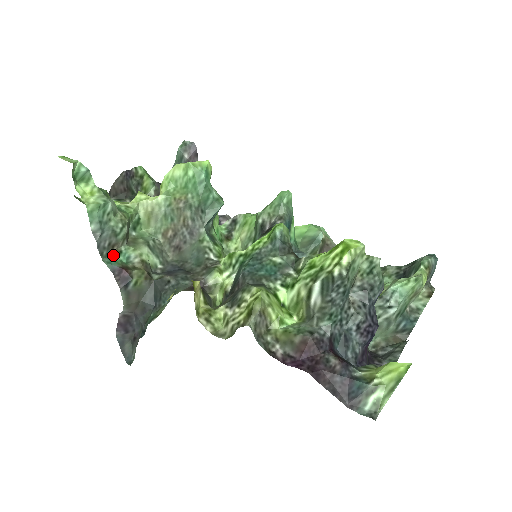
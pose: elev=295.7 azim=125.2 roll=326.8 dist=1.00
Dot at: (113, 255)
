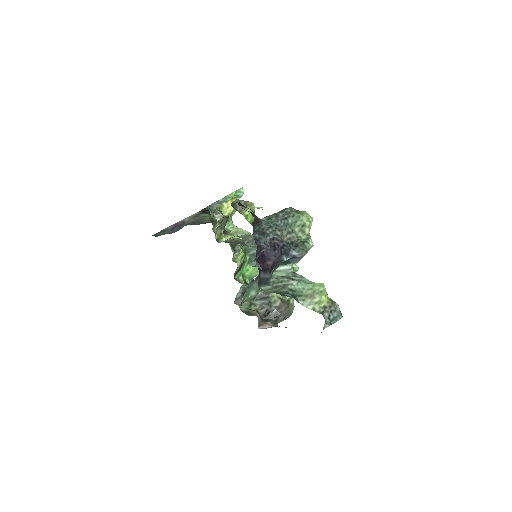
Dot at: (211, 212)
